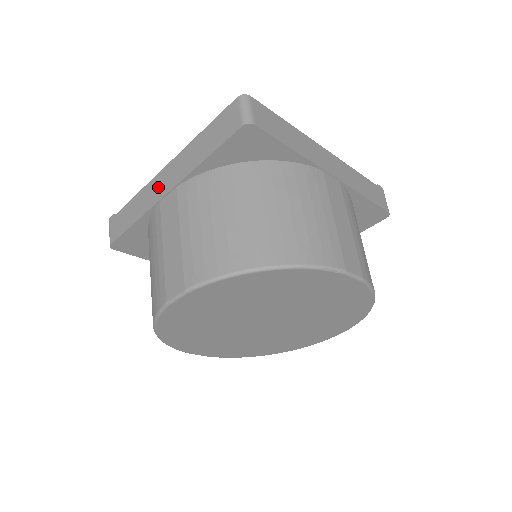
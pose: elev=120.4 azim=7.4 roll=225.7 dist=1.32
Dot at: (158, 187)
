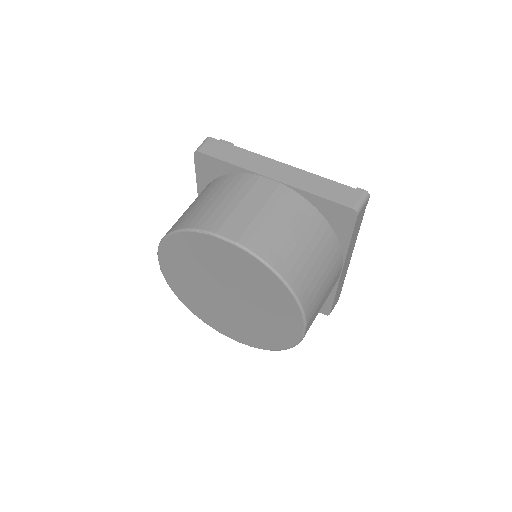
Dot at: occluded
